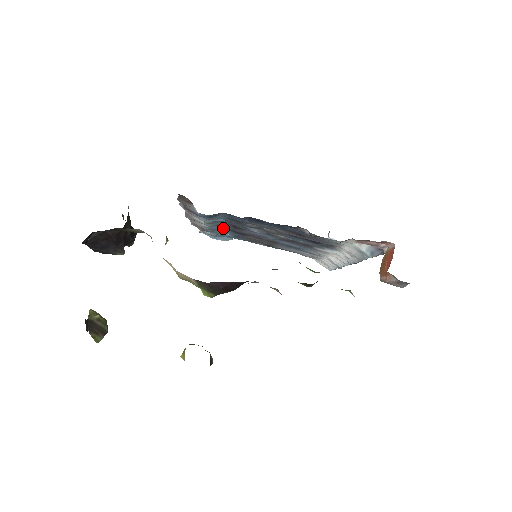
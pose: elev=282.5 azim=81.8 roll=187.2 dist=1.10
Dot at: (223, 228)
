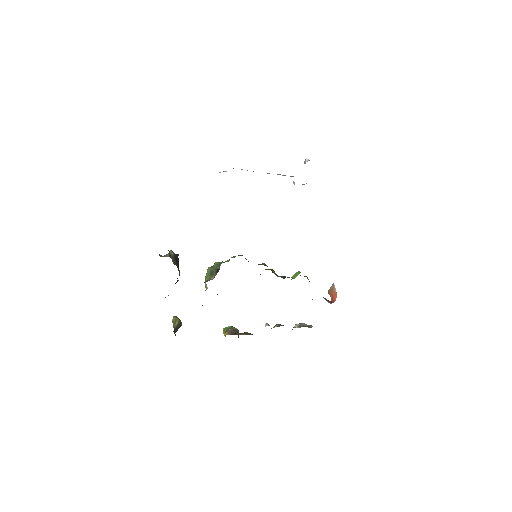
Dot at: occluded
